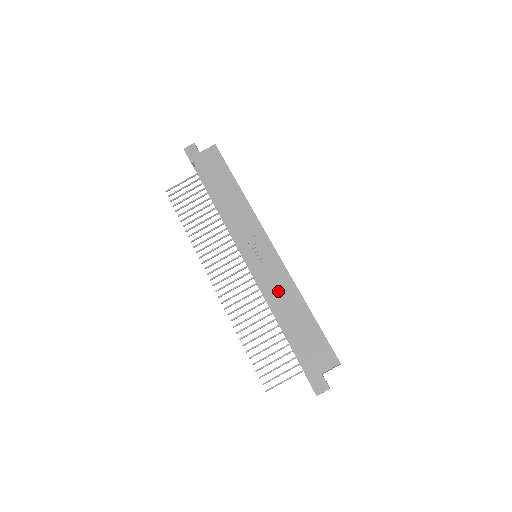
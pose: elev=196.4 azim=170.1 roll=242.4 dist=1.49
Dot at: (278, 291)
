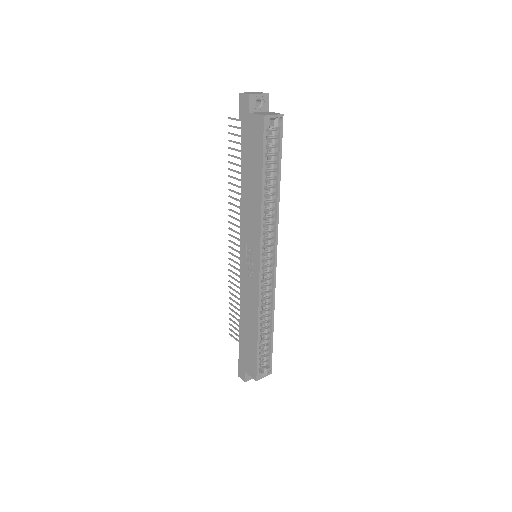
Dot at: (247, 302)
